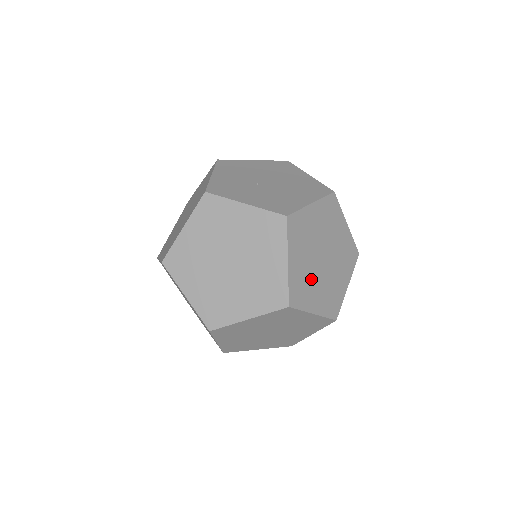
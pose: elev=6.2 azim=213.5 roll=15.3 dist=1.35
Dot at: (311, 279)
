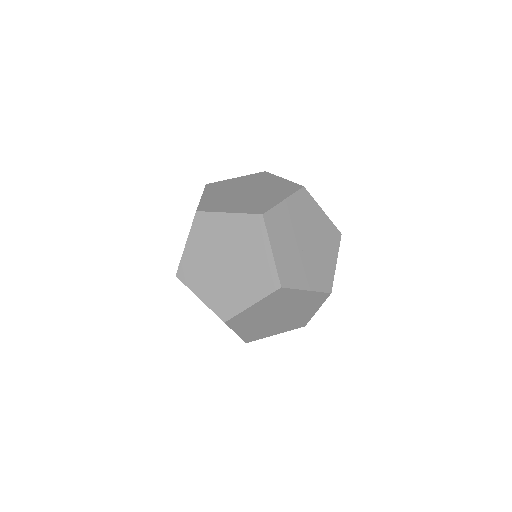
Dot at: occluded
